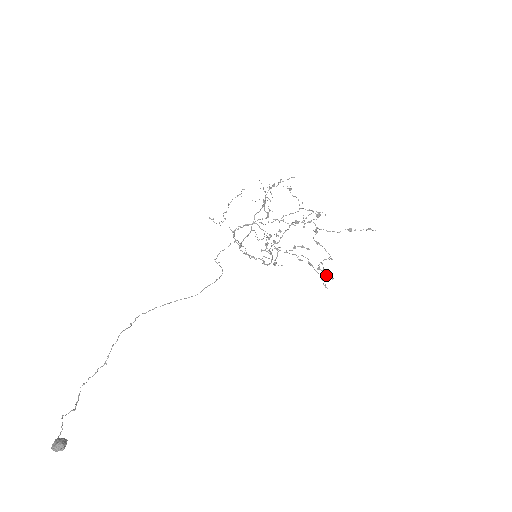
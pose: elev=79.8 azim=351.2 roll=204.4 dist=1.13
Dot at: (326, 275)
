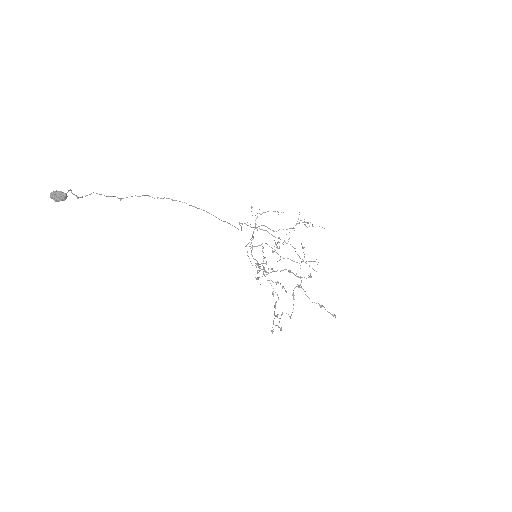
Dot at: occluded
